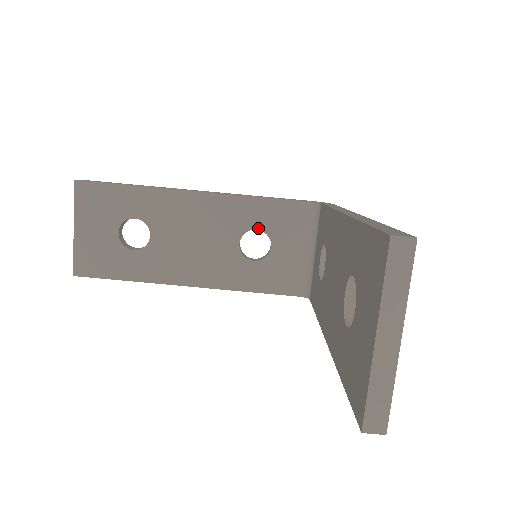
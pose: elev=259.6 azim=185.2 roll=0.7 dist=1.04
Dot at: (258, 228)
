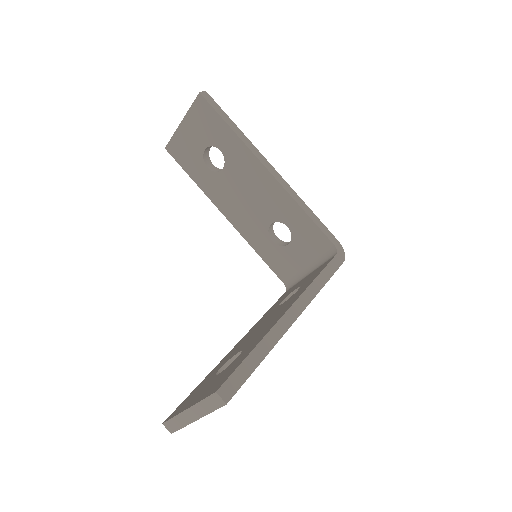
Dot at: (289, 227)
